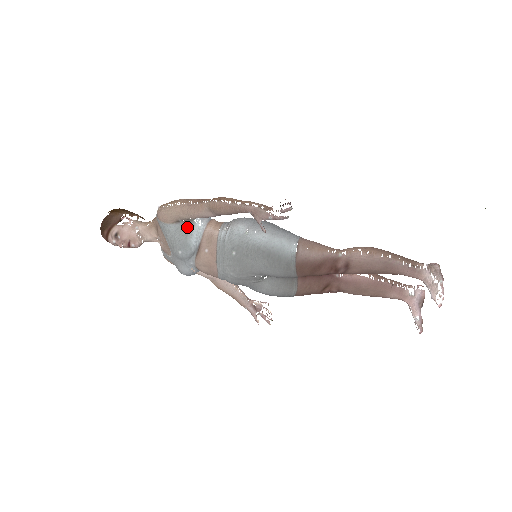
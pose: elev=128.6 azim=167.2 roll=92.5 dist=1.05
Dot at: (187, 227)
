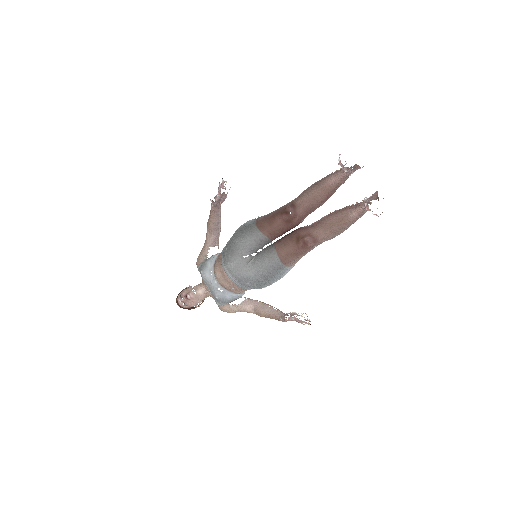
Dot at: occluded
